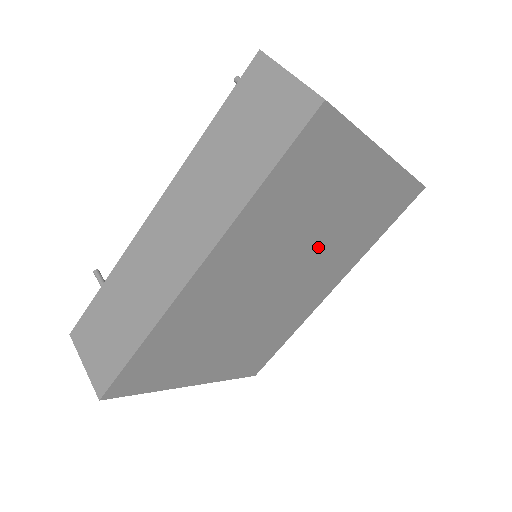
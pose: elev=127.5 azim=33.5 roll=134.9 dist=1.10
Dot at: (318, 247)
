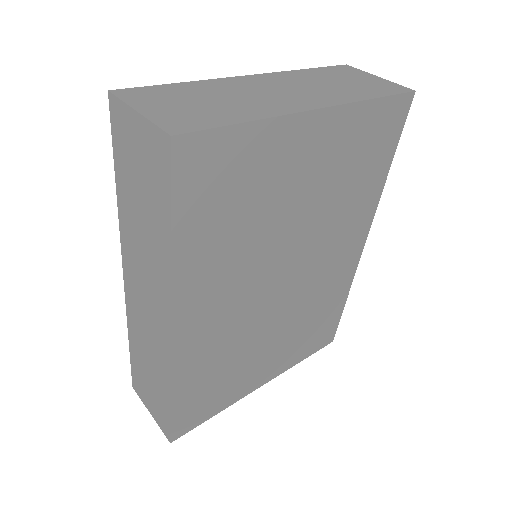
Dot at: (306, 229)
